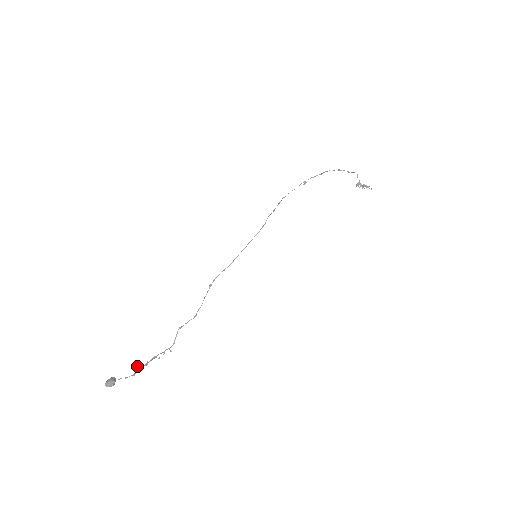
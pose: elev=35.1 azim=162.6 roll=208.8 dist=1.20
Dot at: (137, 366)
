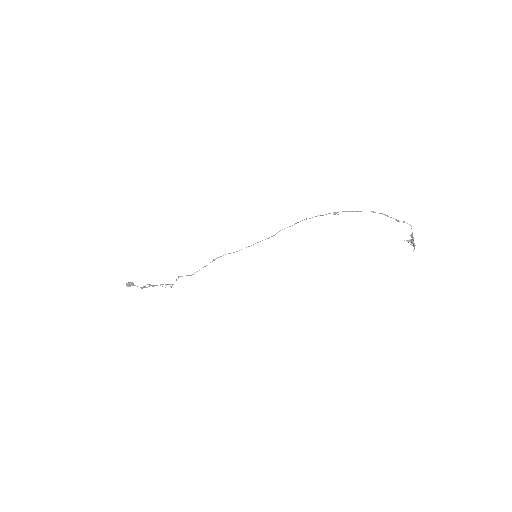
Dot at: (147, 284)
